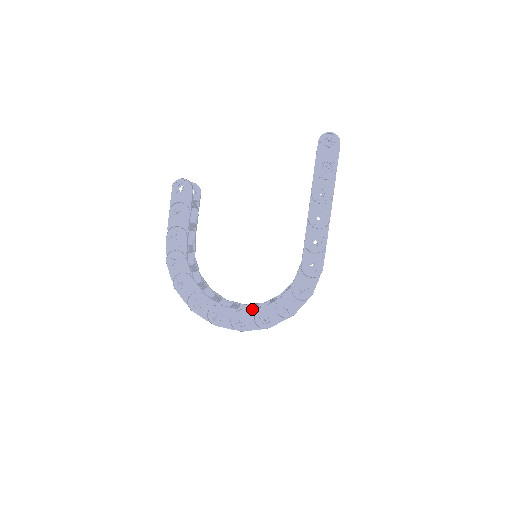
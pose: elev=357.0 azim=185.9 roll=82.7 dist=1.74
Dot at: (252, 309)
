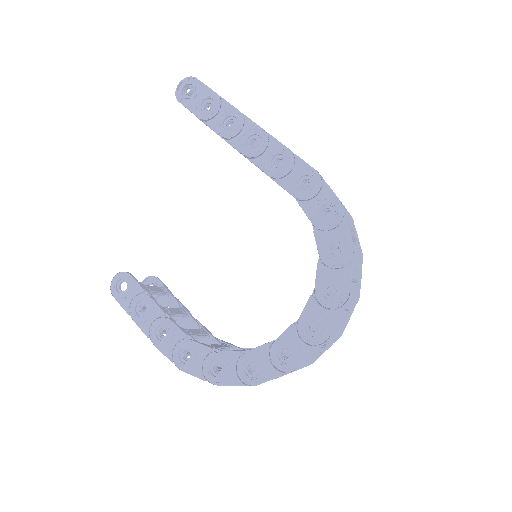
Dot at: (308, 300)
